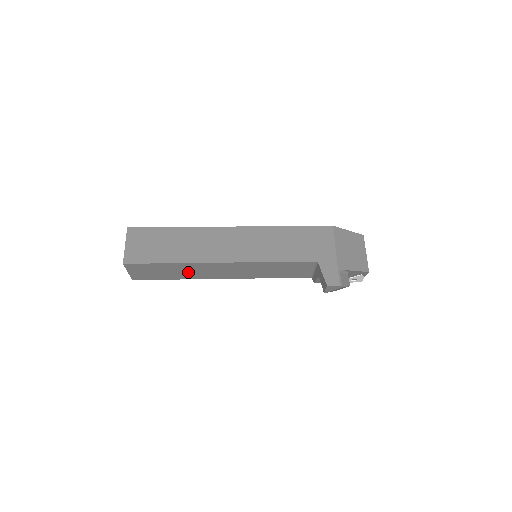
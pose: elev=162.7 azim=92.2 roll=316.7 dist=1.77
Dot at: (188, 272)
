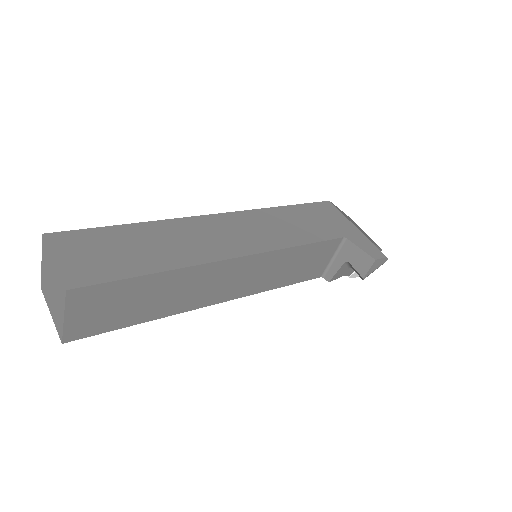
Dot at: (174, 295)
